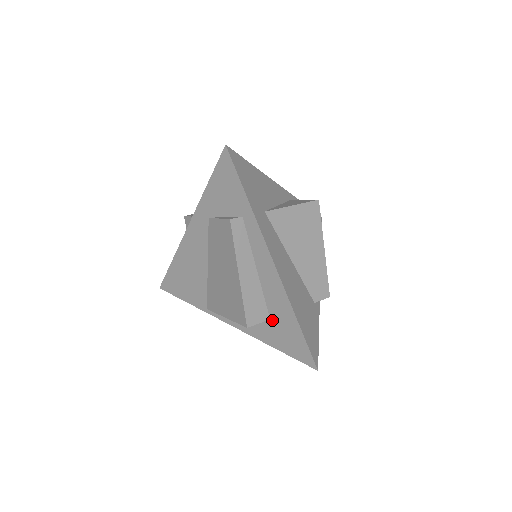
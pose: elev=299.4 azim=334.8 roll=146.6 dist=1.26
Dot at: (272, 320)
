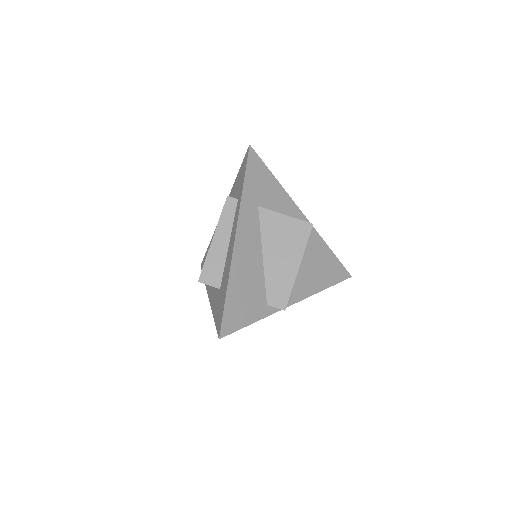
Dot at: (220, 290)
